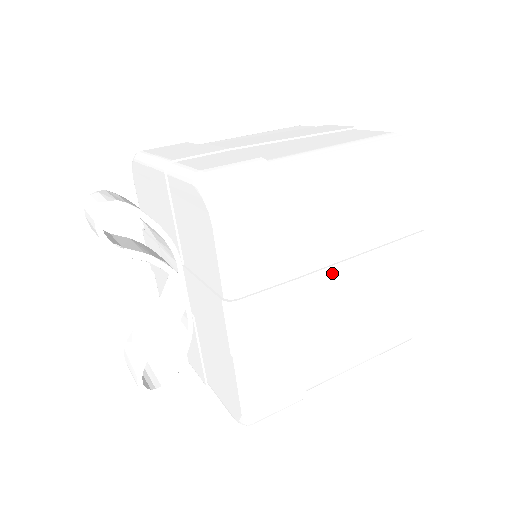
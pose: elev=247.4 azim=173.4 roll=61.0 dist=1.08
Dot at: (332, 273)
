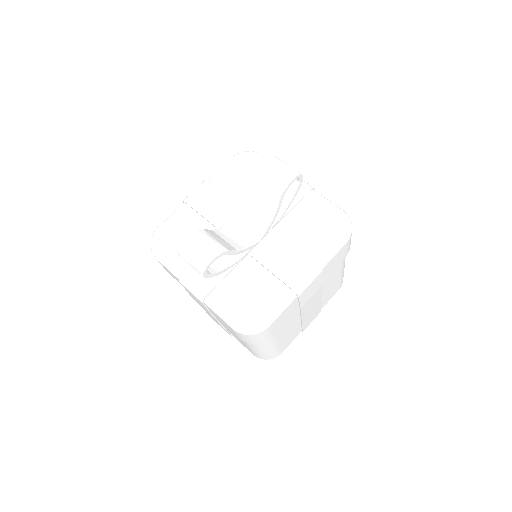
Dot at: (319, 295)
